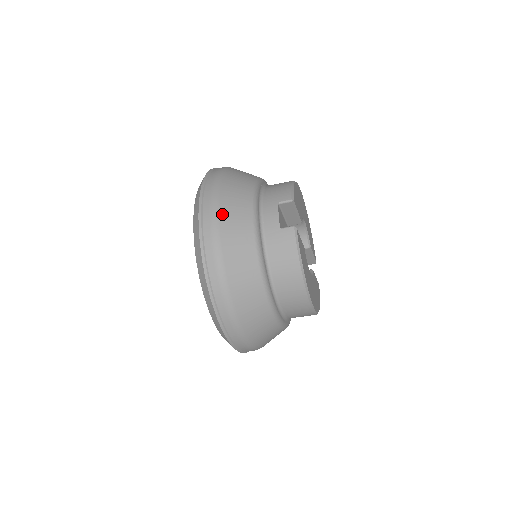
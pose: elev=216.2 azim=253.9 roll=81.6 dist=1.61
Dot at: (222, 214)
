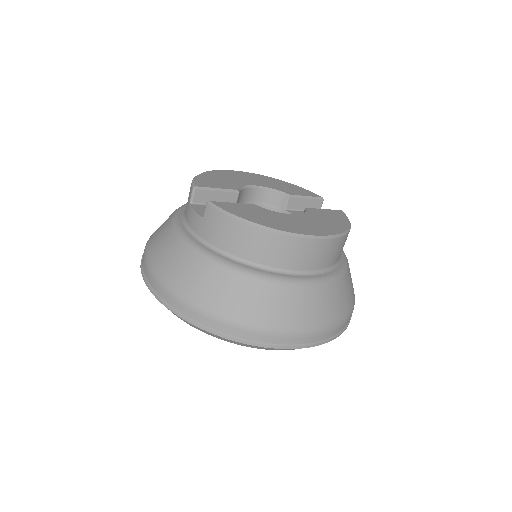
Dot at: (156, 264)
